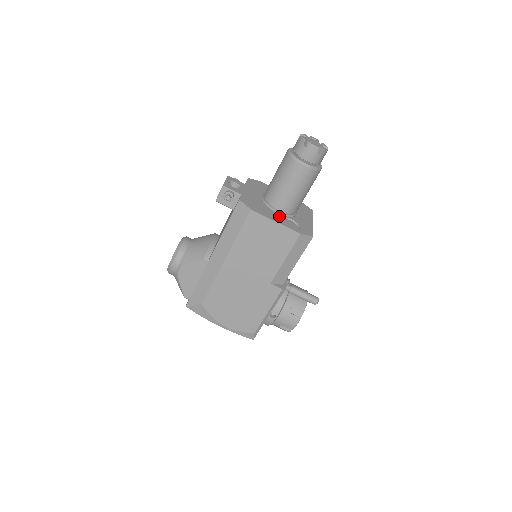
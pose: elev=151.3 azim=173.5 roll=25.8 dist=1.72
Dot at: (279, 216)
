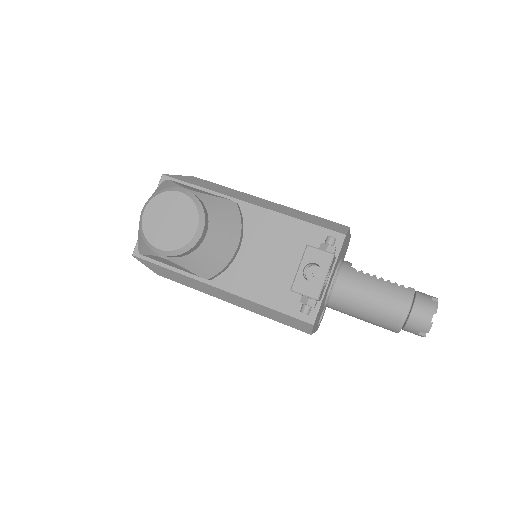
Dot at: occluded
